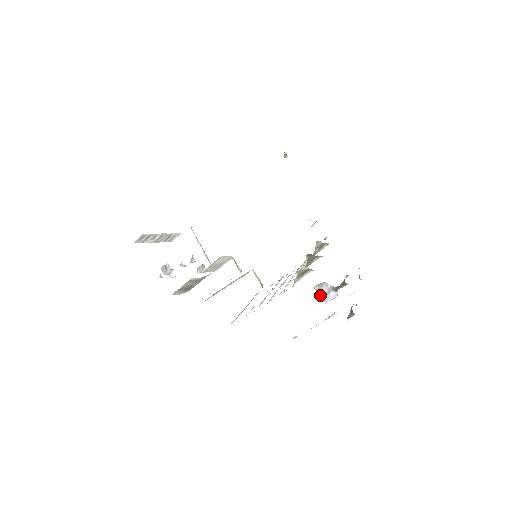
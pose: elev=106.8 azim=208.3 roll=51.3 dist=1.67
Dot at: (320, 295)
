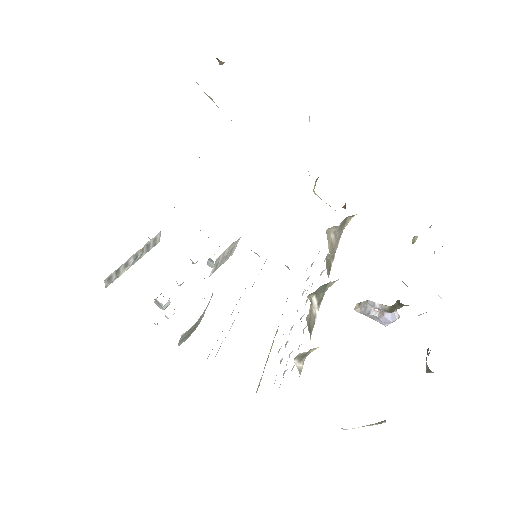
Dot at: (369, 317)
